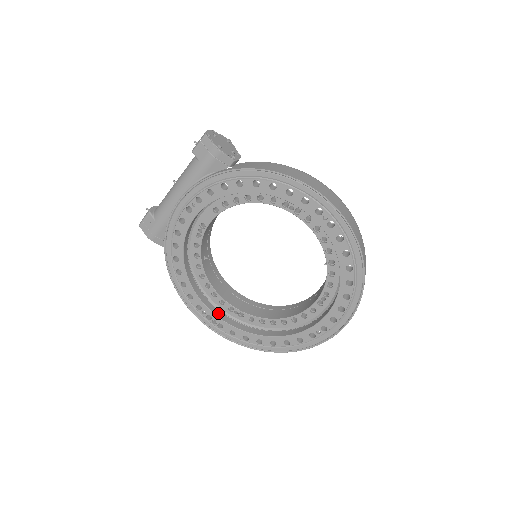
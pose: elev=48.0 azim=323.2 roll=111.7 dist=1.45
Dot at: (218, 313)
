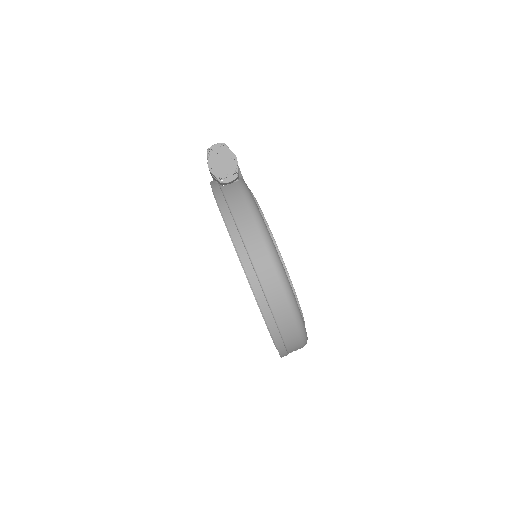
Dot at: occluded
